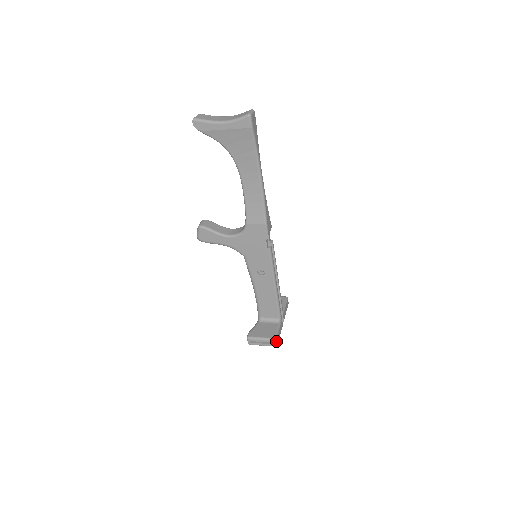
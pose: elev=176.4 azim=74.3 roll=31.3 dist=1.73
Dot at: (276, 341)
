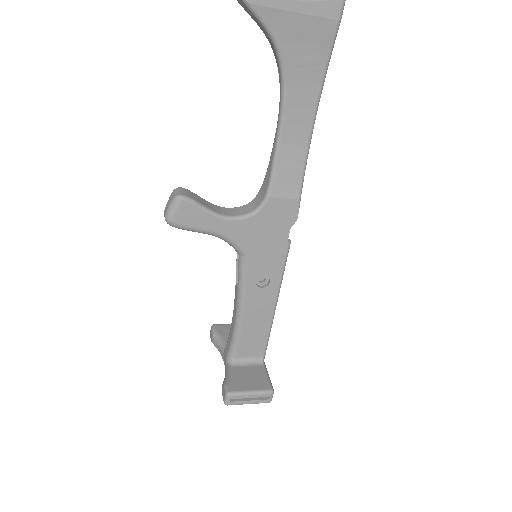
Dot at: (273, 393)
